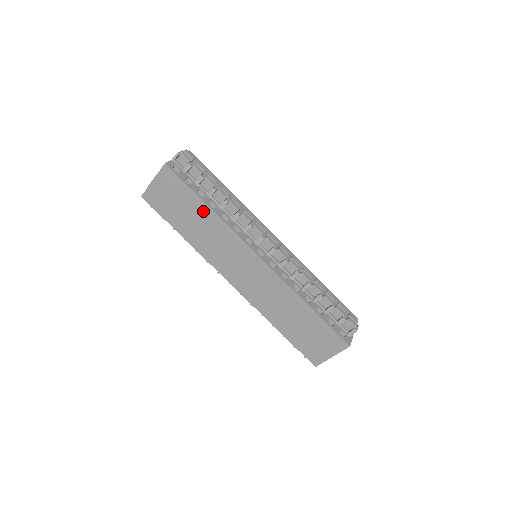
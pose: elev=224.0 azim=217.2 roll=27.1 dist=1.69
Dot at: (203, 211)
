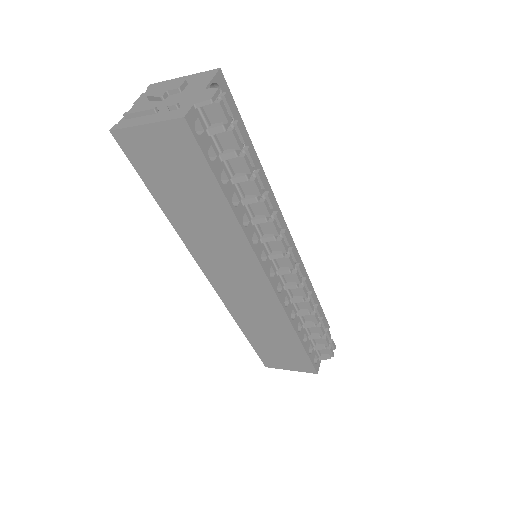
Dot at: (217, 205)
